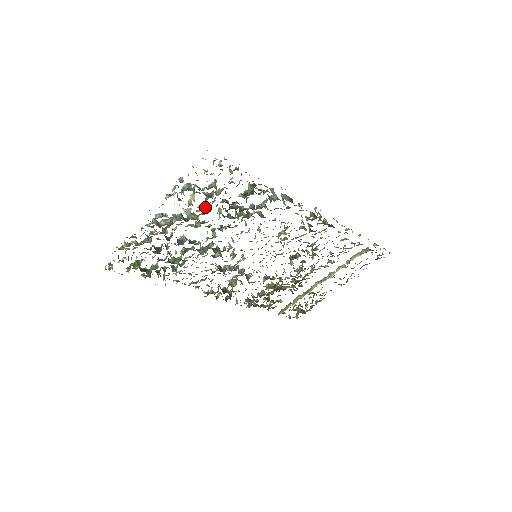
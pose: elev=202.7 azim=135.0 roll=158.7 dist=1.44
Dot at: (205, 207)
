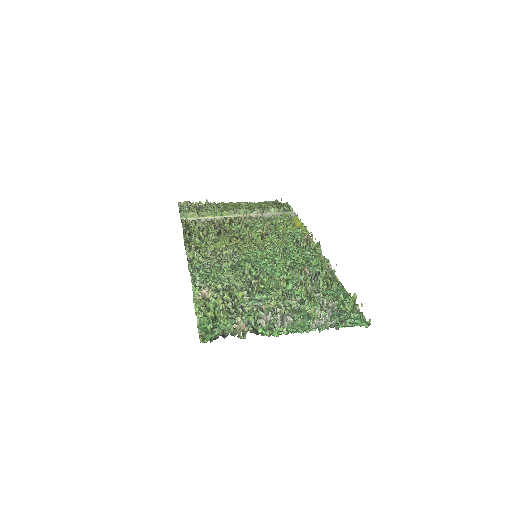
Dot at: occluded
